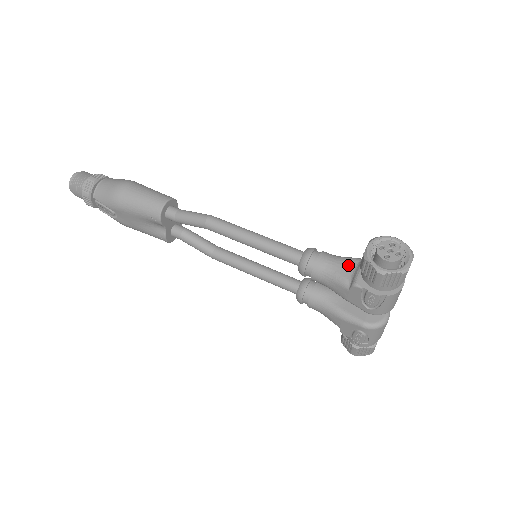
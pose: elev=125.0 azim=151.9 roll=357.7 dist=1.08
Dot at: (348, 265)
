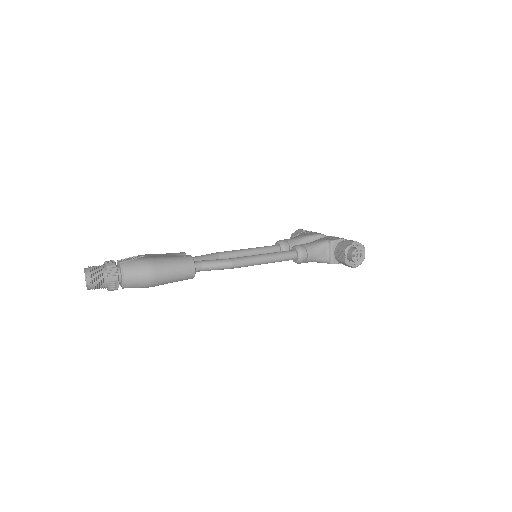
Dot at: (324, 252)
